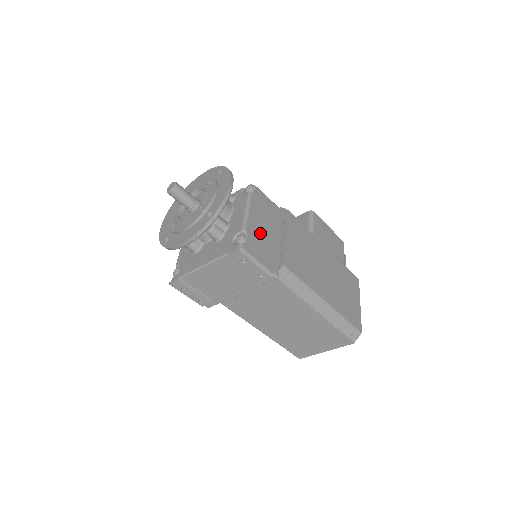
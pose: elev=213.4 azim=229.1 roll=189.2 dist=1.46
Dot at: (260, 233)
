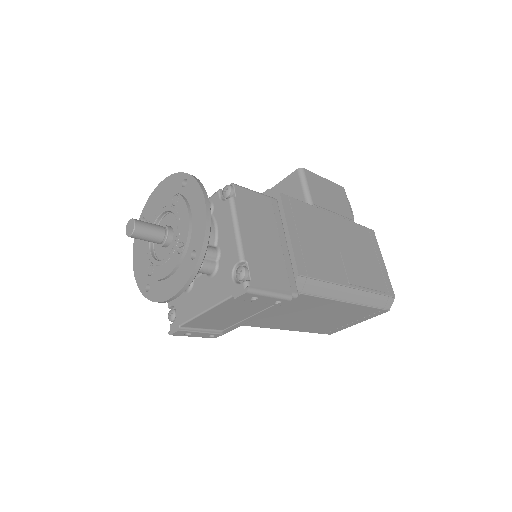
Dot at: (261, 250)
